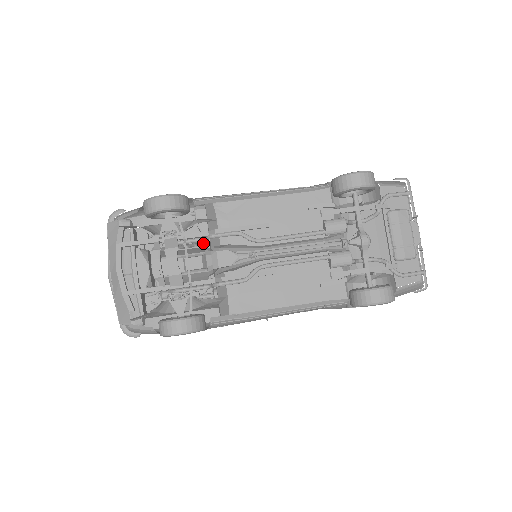
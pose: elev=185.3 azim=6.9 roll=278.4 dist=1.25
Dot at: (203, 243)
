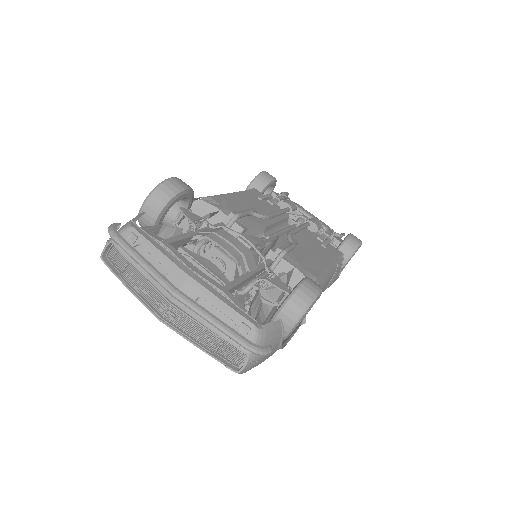
Dot at: occluded
